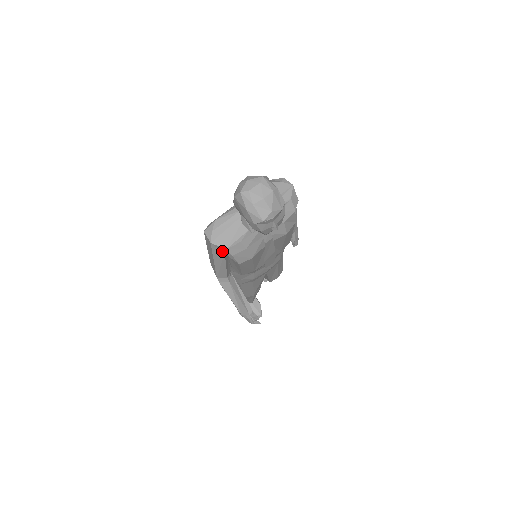
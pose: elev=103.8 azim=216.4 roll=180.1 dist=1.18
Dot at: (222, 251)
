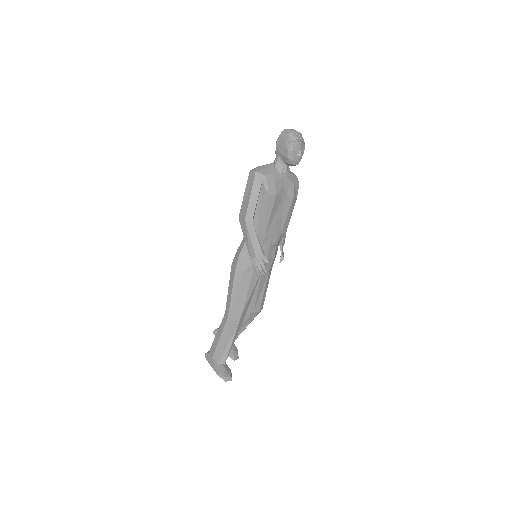
Dot at: (261, 180)
